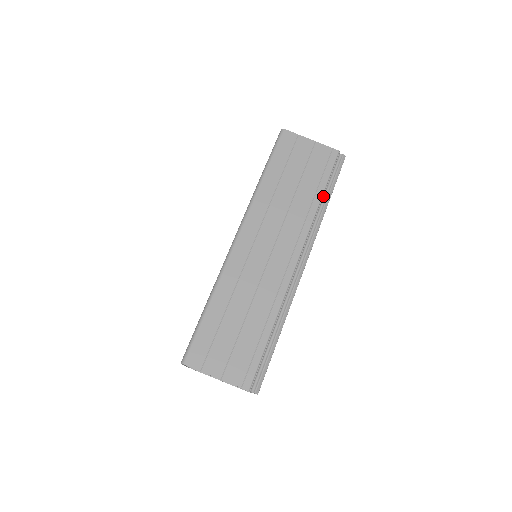
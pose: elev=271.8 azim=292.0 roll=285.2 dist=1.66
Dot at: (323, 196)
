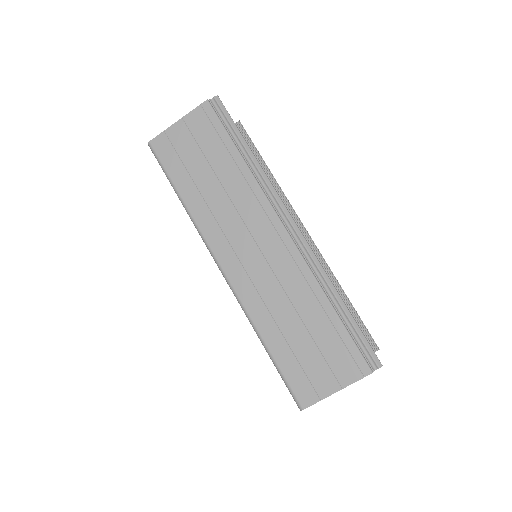
Dot at: (241, 153)
